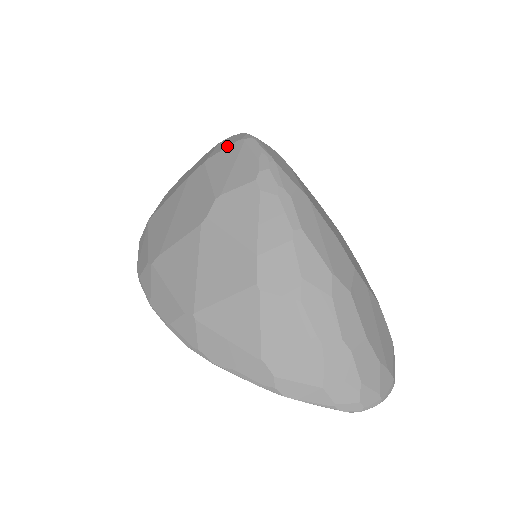
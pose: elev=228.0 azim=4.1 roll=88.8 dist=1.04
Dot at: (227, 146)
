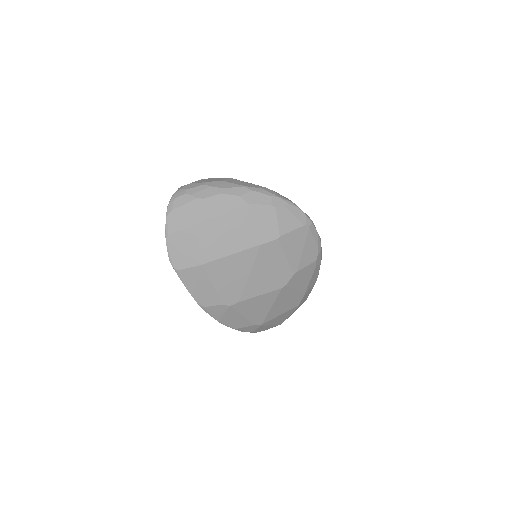
Dot at: (296, 228)
